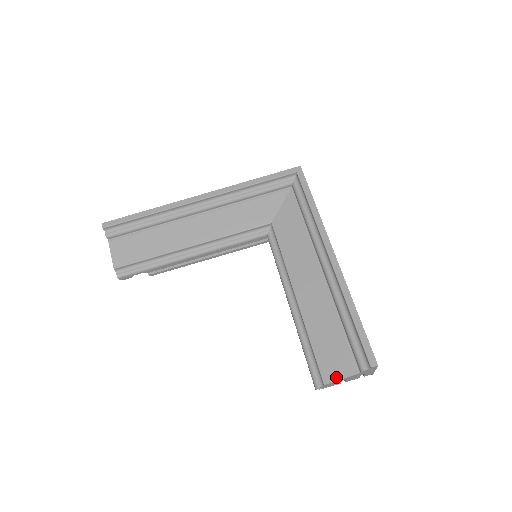
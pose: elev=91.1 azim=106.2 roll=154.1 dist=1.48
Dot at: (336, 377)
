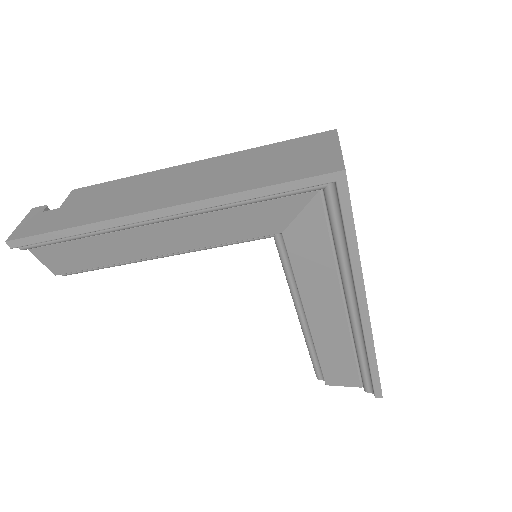
Dot at: (339, 384)
